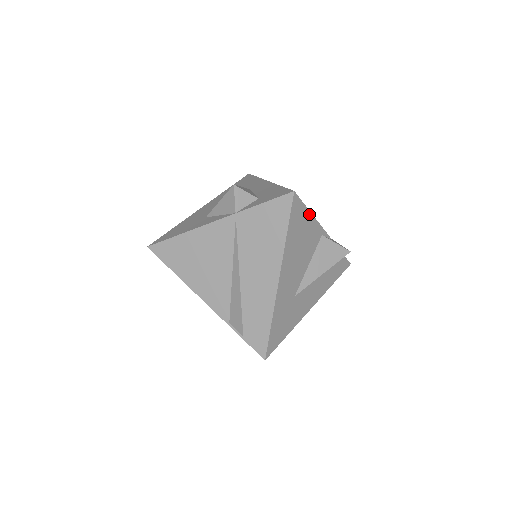
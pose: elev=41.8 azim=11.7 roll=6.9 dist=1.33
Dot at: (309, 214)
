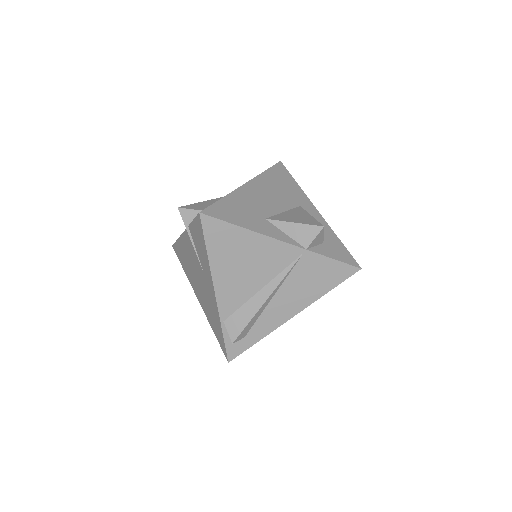
Dot at: occluded
